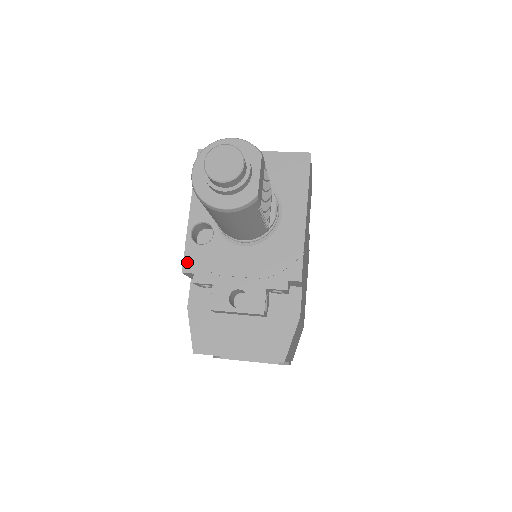
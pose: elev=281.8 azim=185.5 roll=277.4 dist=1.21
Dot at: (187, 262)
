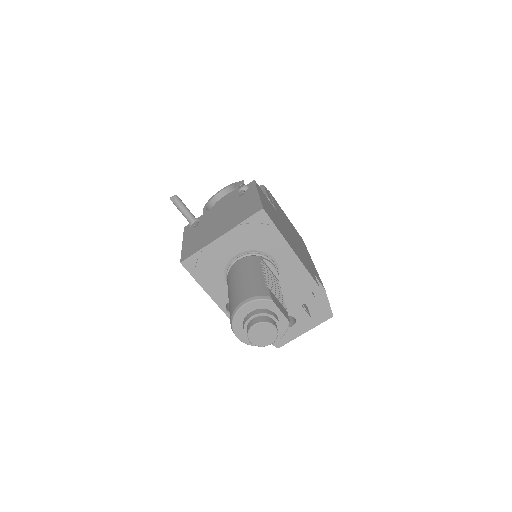
Dot at: occluded
